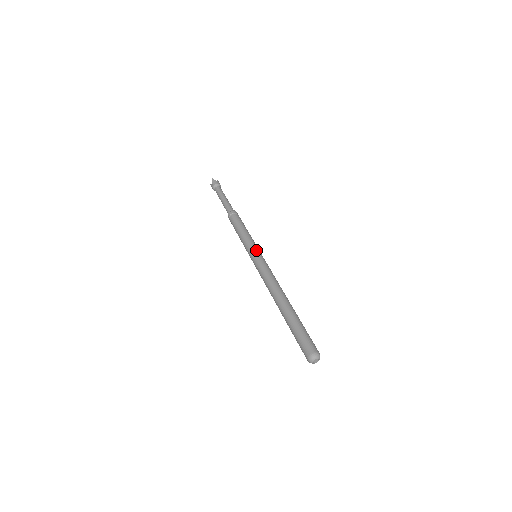
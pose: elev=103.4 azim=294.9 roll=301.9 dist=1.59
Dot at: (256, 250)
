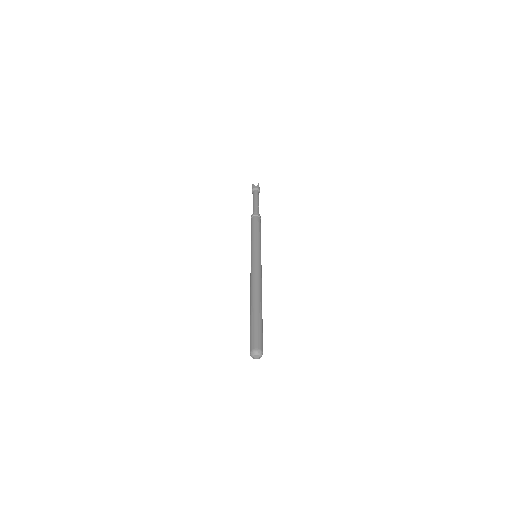
Dot at: (254, 251)
